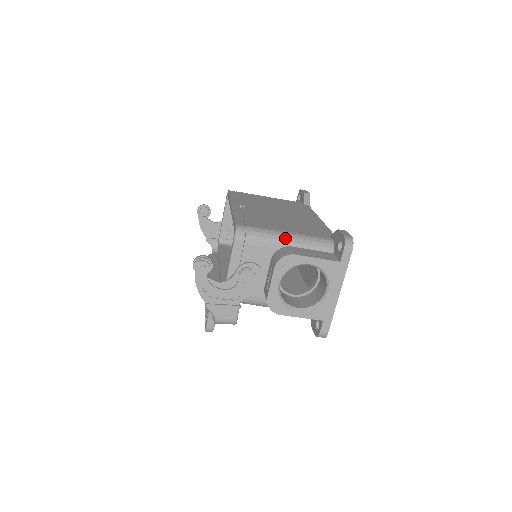
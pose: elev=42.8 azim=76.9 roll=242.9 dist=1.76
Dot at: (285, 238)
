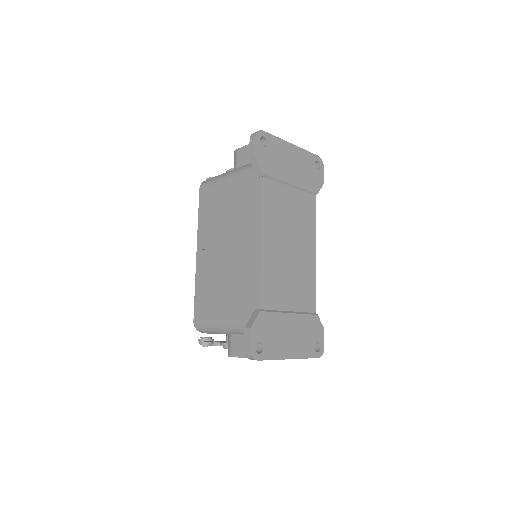
Dot at: (223, 330)
